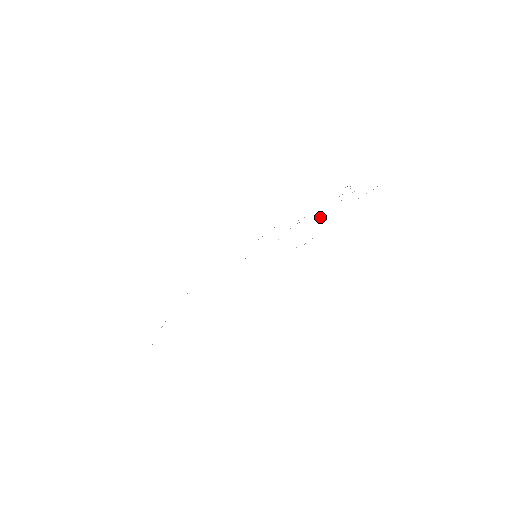
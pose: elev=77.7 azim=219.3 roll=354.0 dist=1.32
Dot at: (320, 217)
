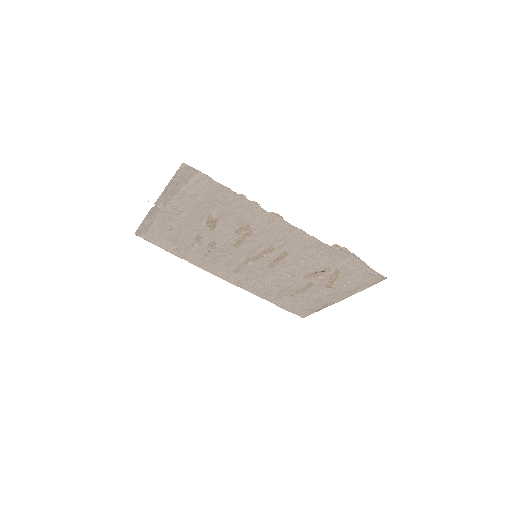
Dot at: (329, 269)
